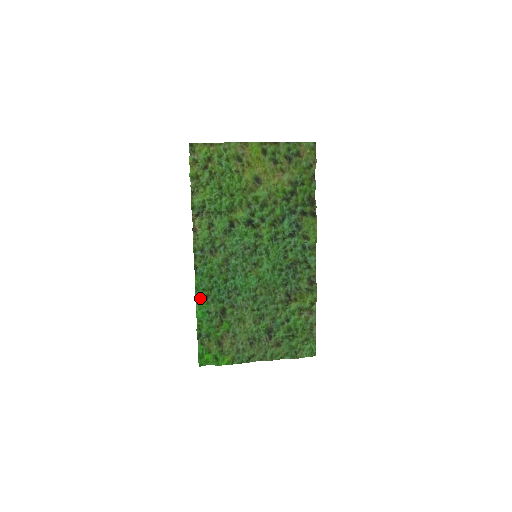
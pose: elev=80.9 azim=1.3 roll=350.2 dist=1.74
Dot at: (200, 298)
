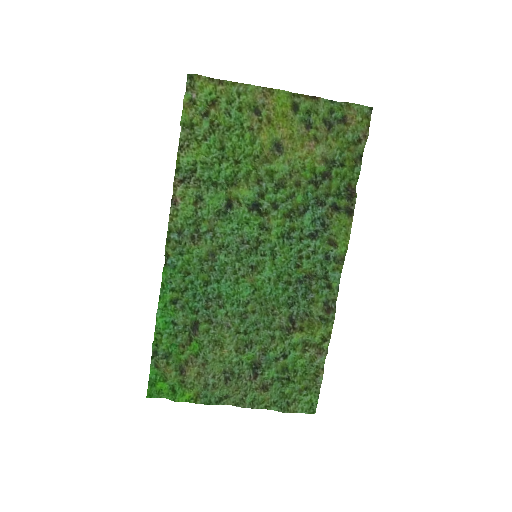
Dot at: (165, 301)
